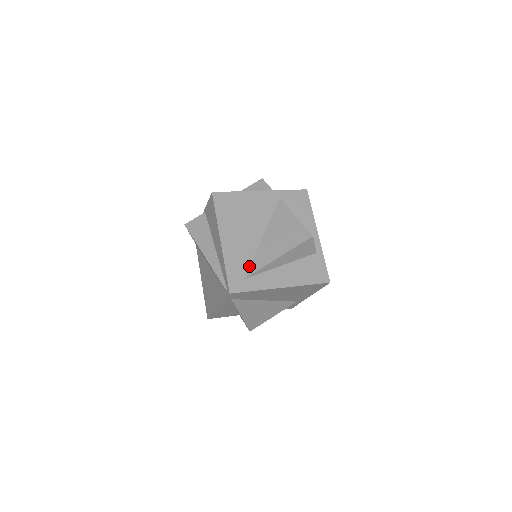
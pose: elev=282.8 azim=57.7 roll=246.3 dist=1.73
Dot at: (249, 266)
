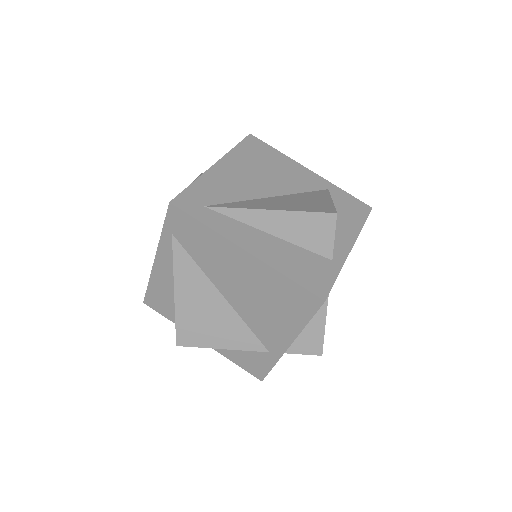
Dot at: (224, 203)
